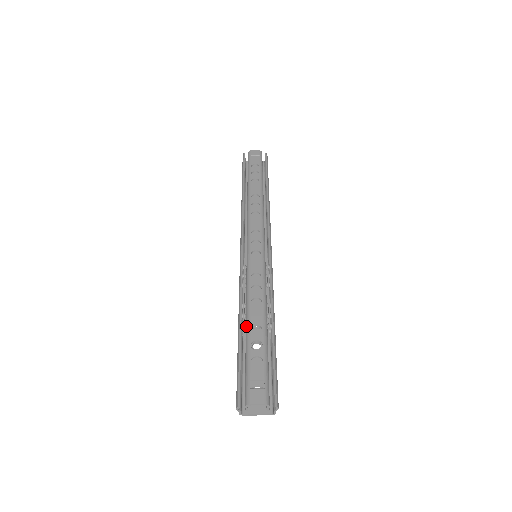
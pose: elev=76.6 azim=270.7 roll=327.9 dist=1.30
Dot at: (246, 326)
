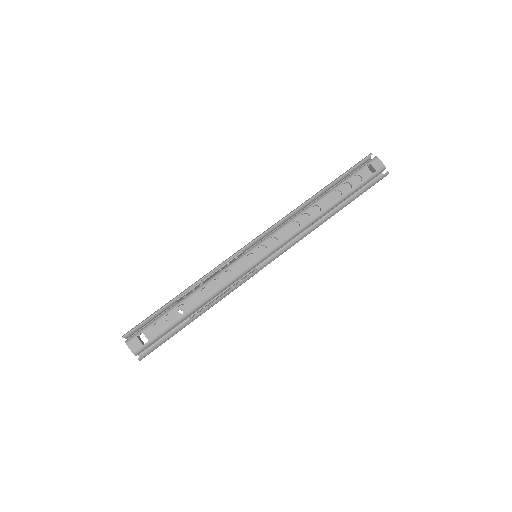
Dot at: (182, 299)
